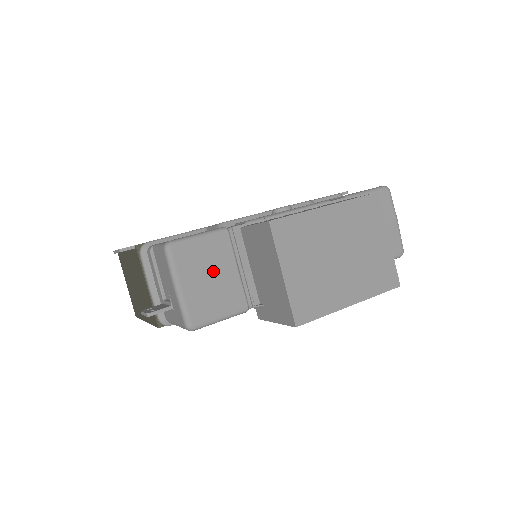
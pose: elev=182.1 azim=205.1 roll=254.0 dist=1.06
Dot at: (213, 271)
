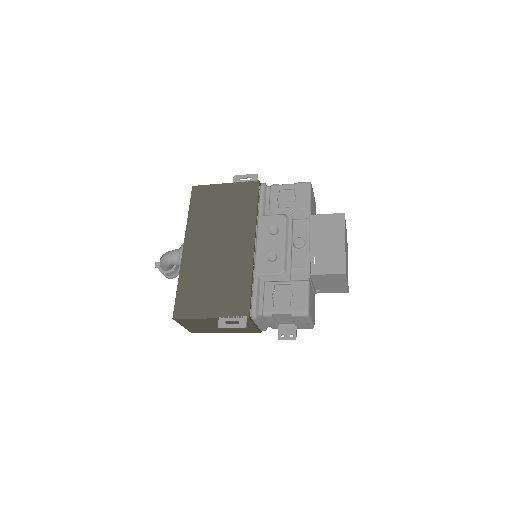
Dot at: (312, 301)
